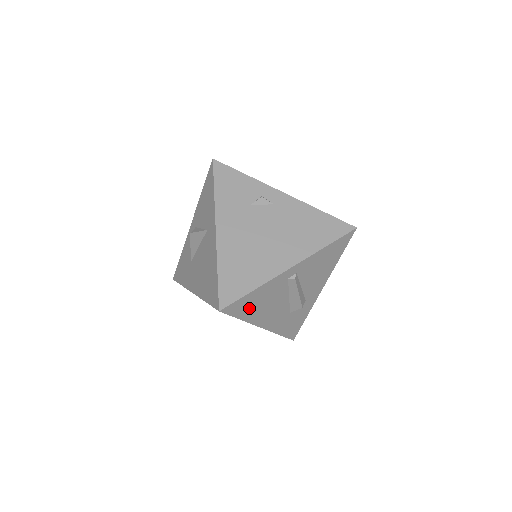
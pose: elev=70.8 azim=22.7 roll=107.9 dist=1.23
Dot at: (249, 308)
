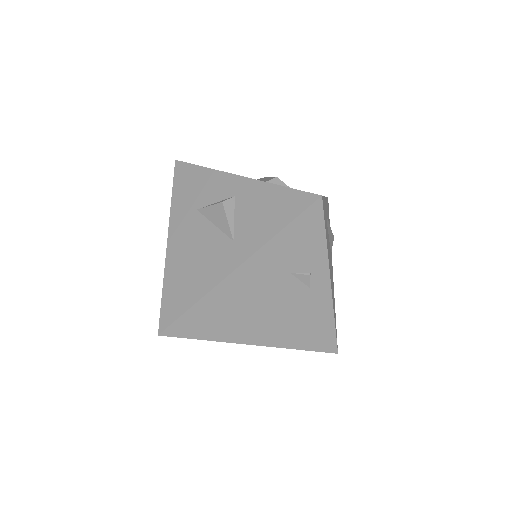
Dot at: occluded
